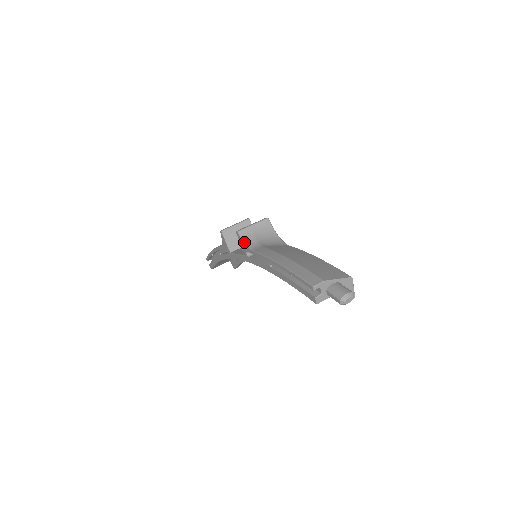
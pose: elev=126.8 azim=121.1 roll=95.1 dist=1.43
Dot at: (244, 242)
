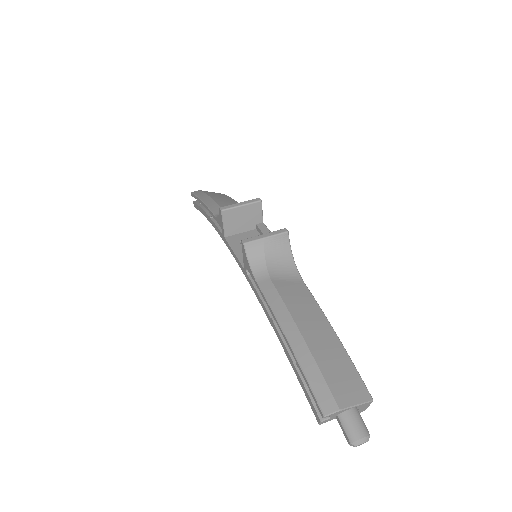
Dot at: (248, 261)
